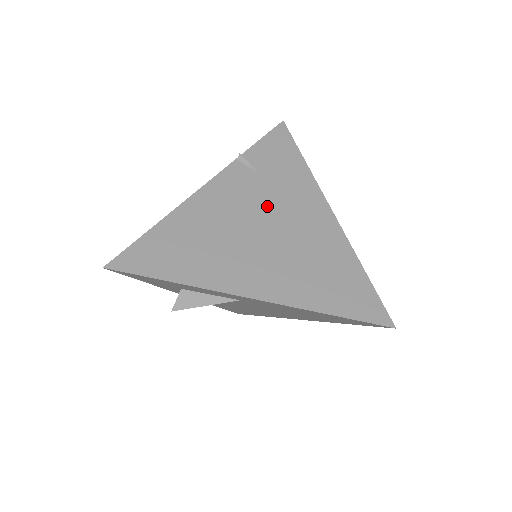
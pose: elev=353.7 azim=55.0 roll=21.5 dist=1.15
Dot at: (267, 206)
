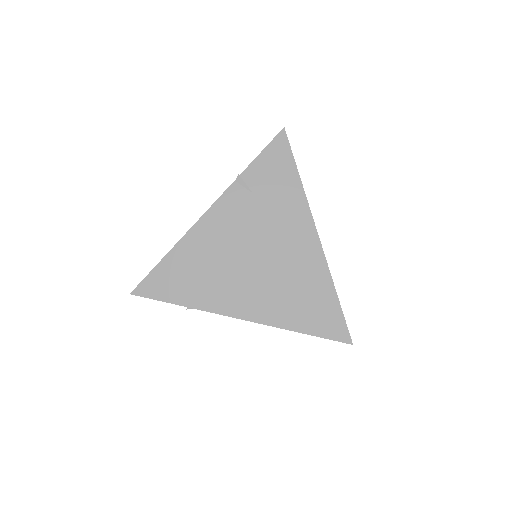
Dot at: (260, 232)
